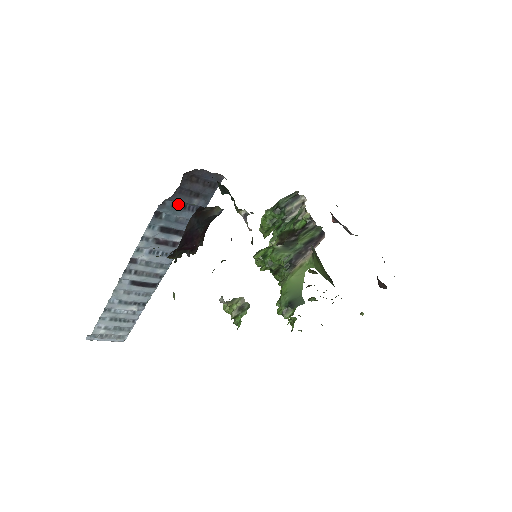
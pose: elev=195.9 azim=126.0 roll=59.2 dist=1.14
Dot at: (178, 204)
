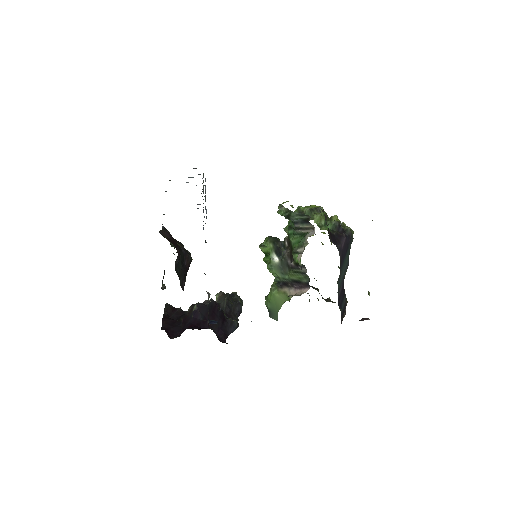
Dot at: occluded
